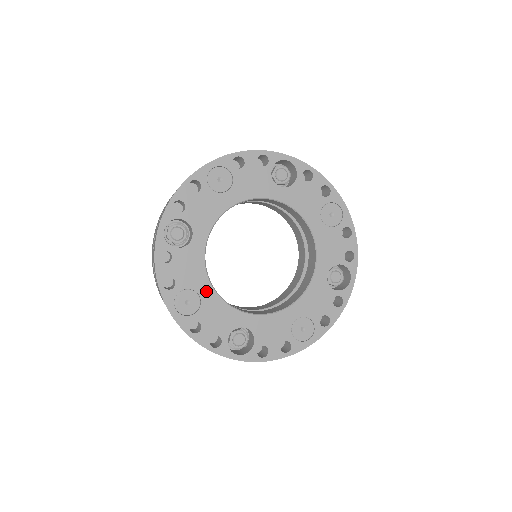
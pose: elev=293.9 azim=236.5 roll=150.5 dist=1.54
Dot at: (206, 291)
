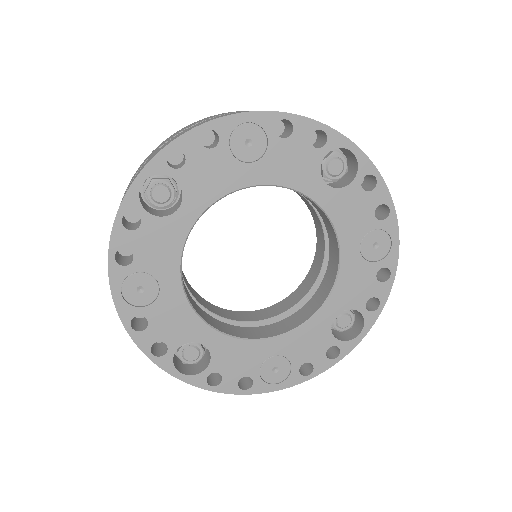
Dot at: (171, 284)
